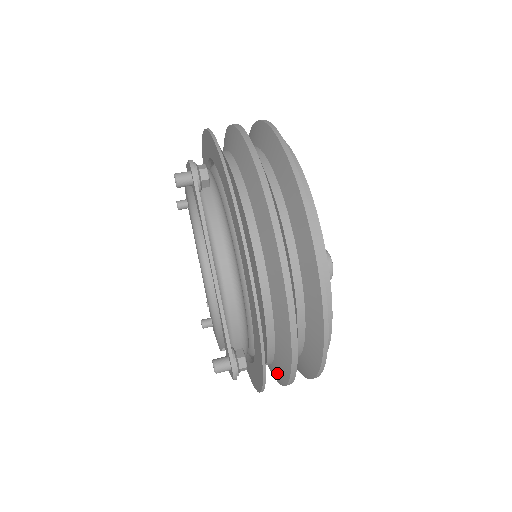
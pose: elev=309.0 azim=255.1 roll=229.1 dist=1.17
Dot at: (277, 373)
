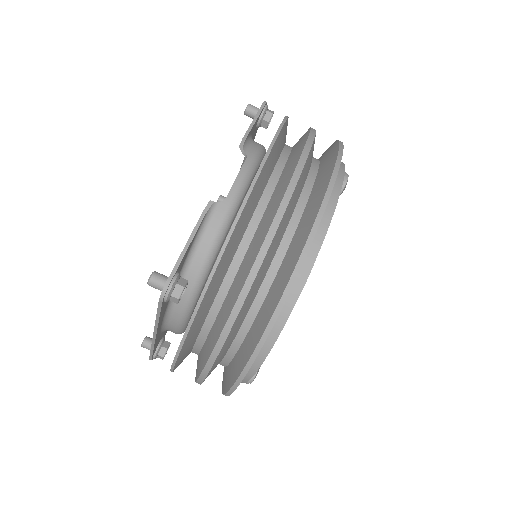
Dot at: occluded
